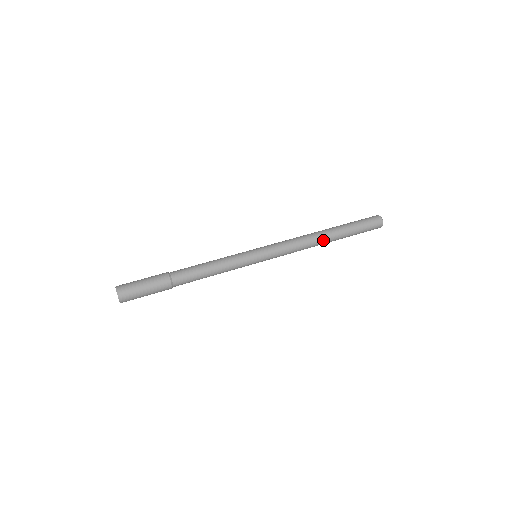
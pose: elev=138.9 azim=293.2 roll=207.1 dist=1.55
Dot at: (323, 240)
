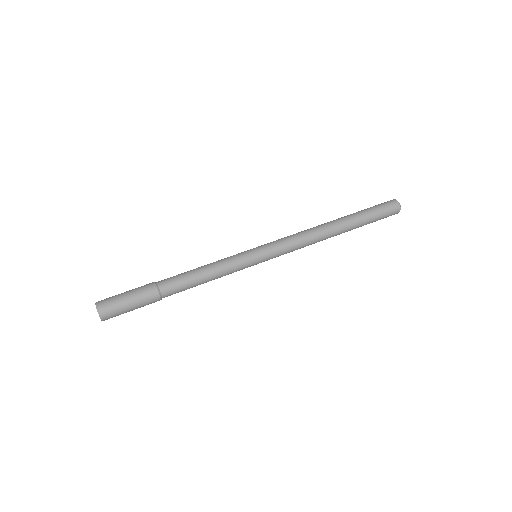
Dot at: (332, 235)
